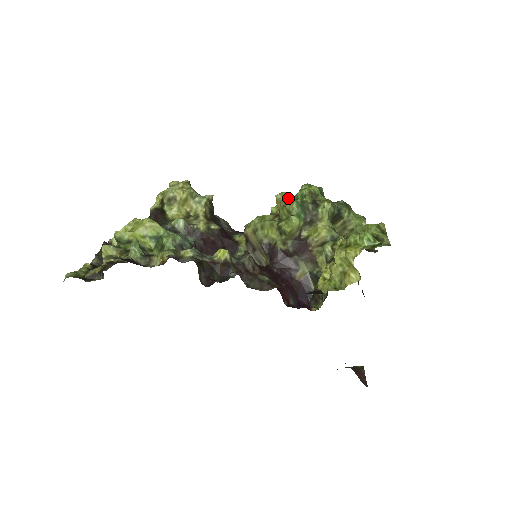
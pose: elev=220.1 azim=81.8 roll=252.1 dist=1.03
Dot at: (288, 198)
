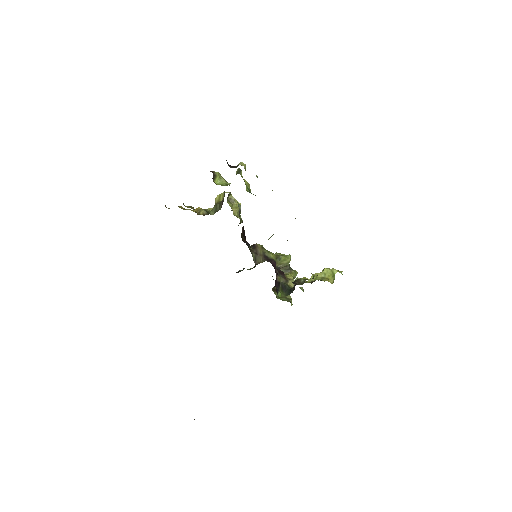
Dot at: occluded
